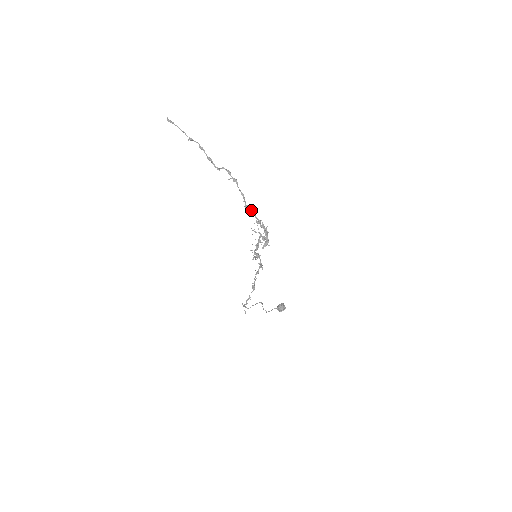
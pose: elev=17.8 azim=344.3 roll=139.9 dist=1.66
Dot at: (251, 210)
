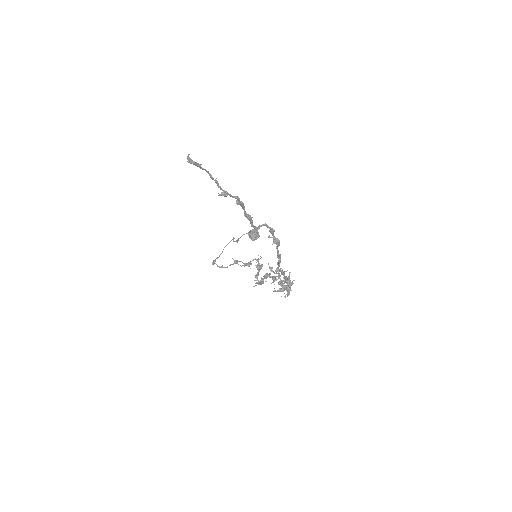
Dot at: (283, 272)
